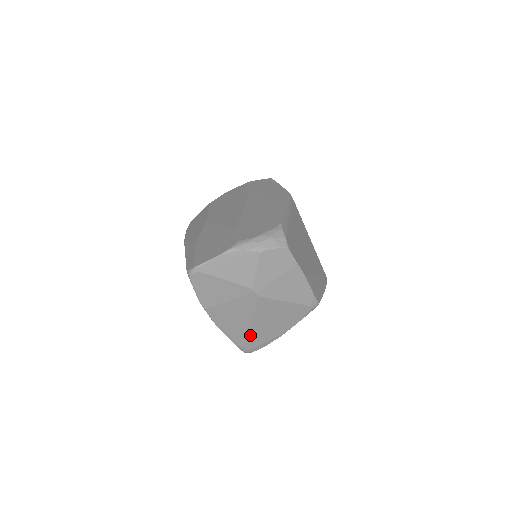
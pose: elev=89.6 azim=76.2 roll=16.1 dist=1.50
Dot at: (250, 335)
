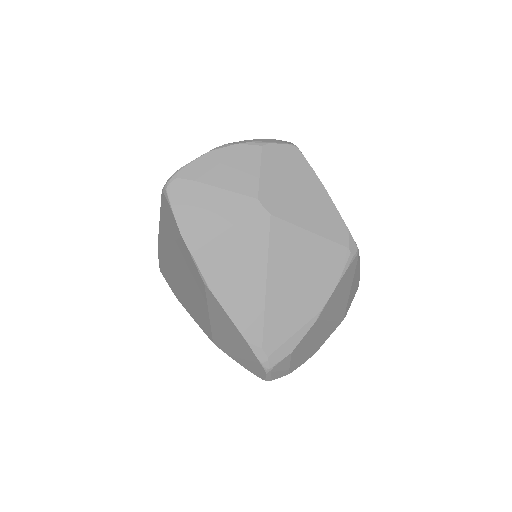
Dot at: (267, 312)
